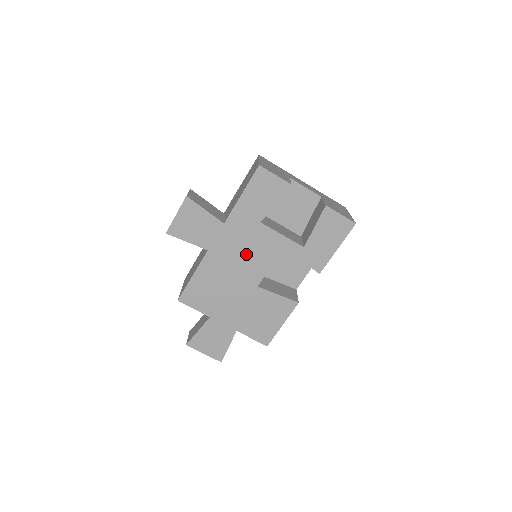
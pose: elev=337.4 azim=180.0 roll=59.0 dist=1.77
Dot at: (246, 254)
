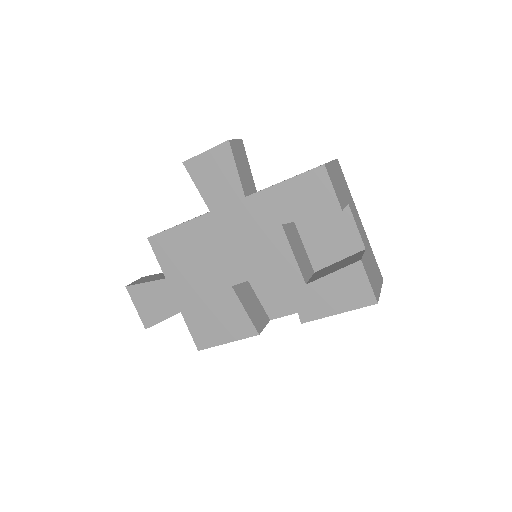
Dot at: (244, 245)
